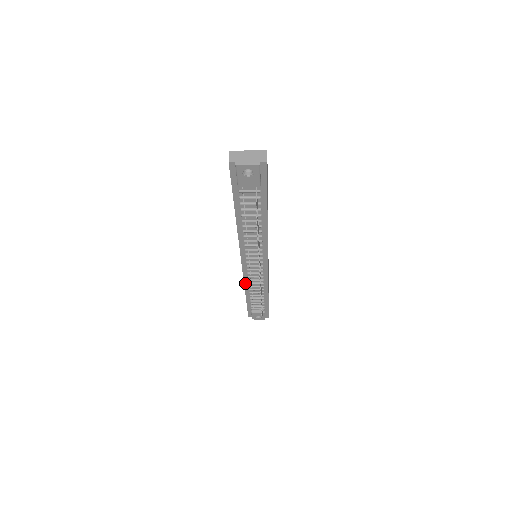
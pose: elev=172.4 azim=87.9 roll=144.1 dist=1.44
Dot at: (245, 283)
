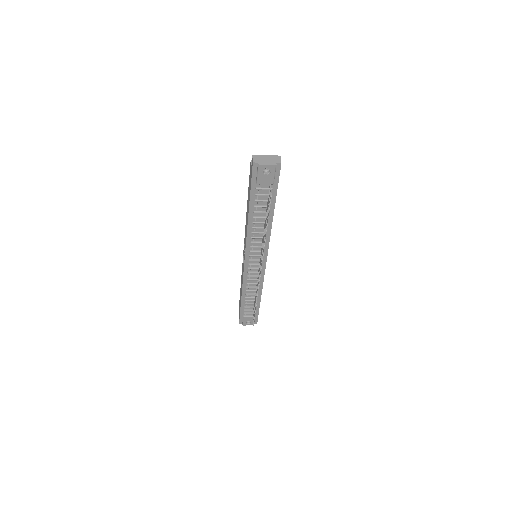
Dot at: (243, 283)
